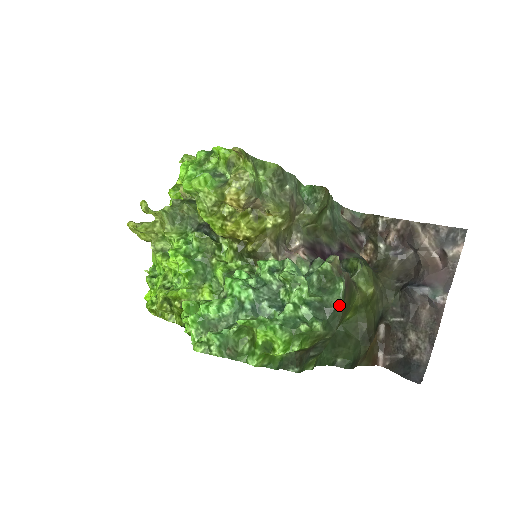
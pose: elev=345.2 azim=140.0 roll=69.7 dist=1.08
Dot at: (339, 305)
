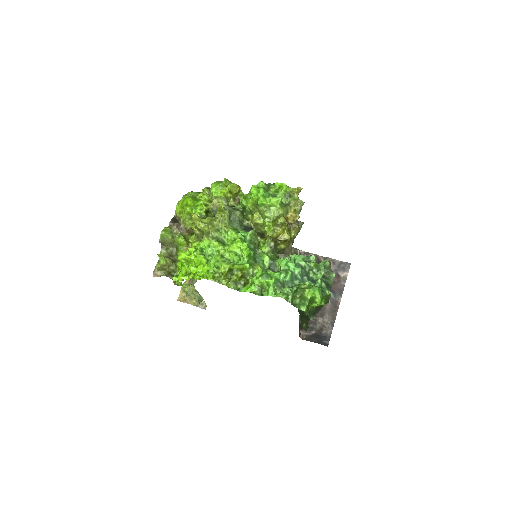
Dot at: (332, 285)
